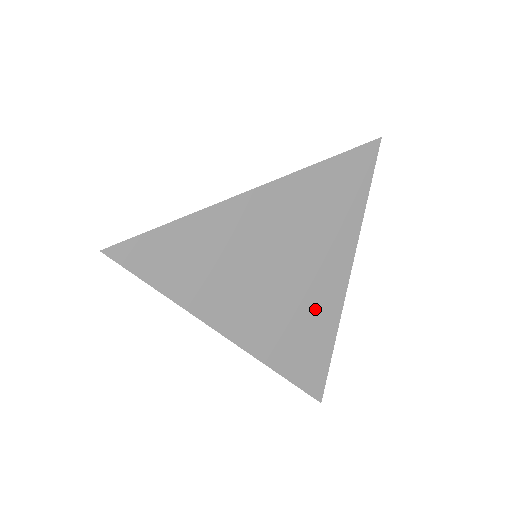
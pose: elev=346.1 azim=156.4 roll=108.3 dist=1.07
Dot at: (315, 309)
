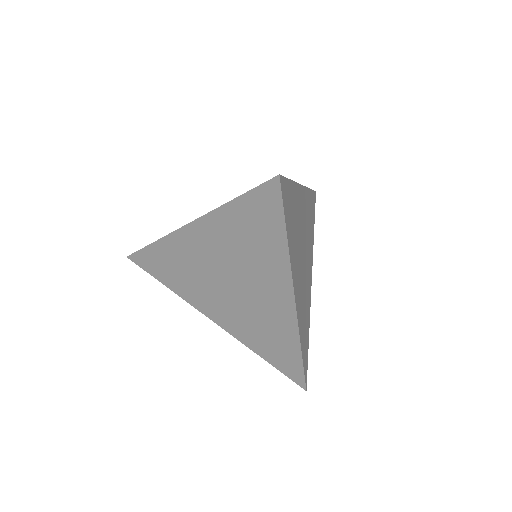
Dot at: (307, 299)
